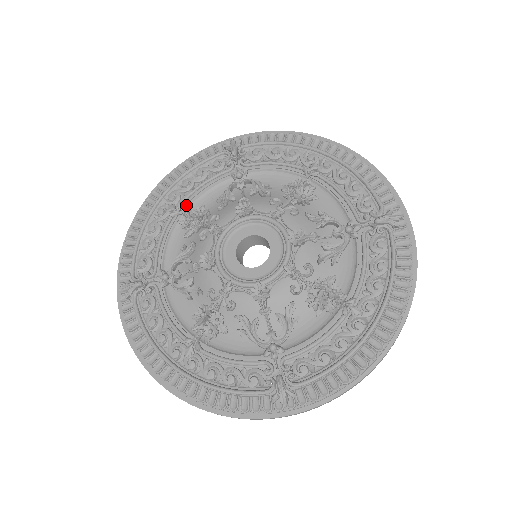
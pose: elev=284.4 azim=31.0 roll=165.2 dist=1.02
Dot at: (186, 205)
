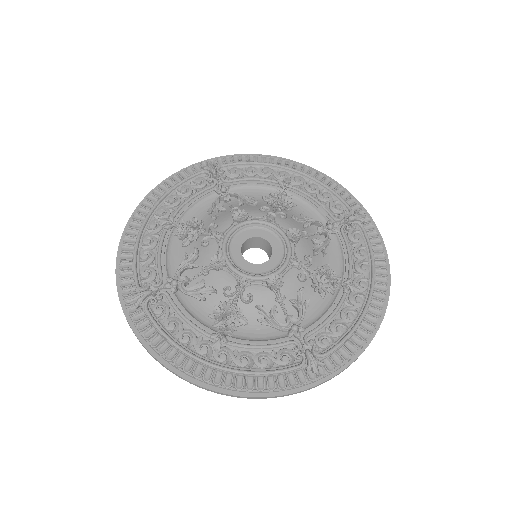
Dot at: (177, 218)
